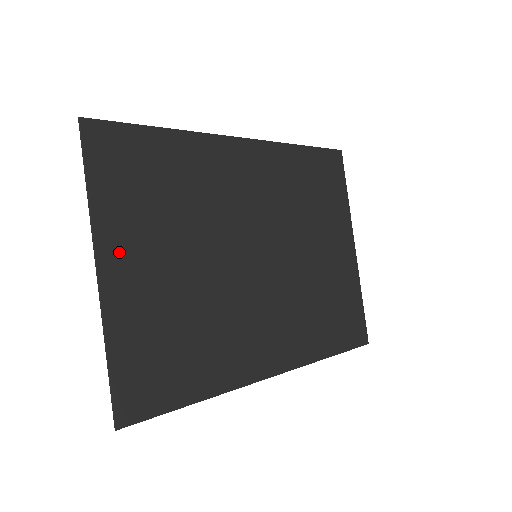
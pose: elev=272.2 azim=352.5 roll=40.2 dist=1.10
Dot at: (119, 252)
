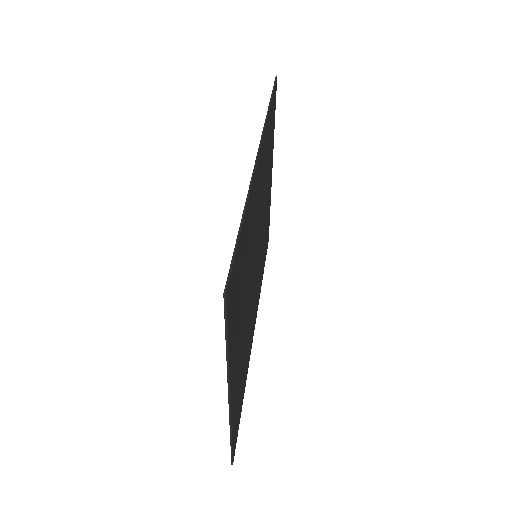
Dot at: (234, 369)
